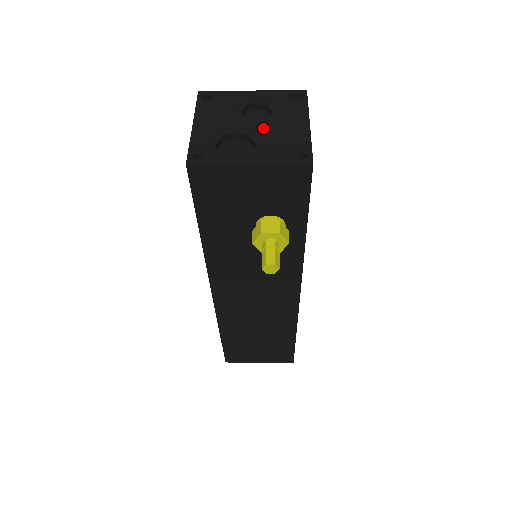
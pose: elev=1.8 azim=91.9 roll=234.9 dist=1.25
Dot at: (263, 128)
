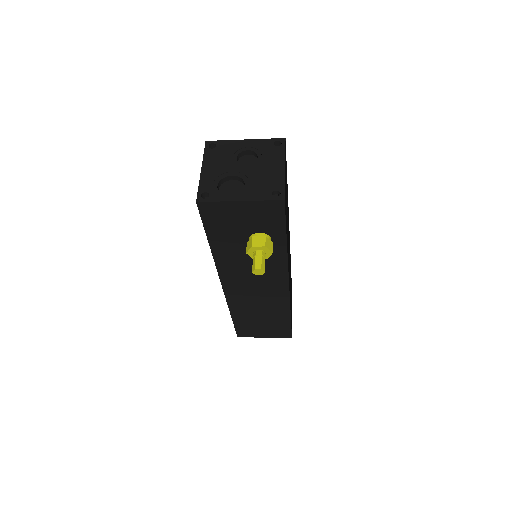
Dot at: (251, 172)
